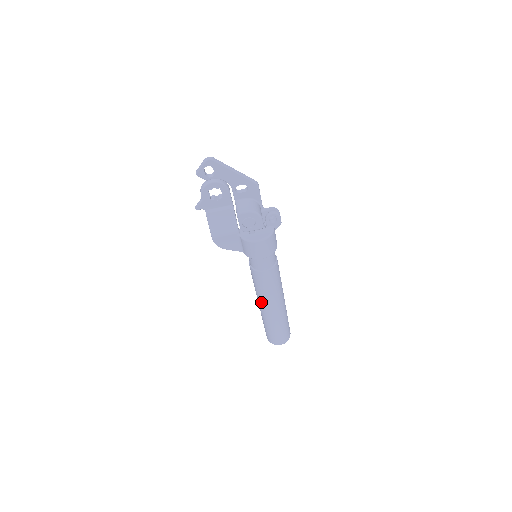
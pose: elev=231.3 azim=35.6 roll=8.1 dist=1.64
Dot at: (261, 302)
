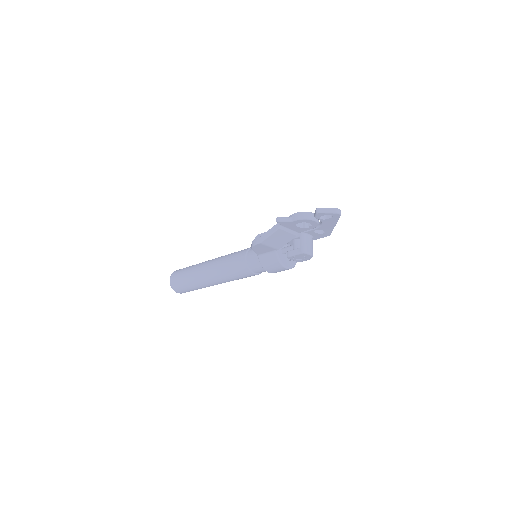
Dot at: (214, 276)
